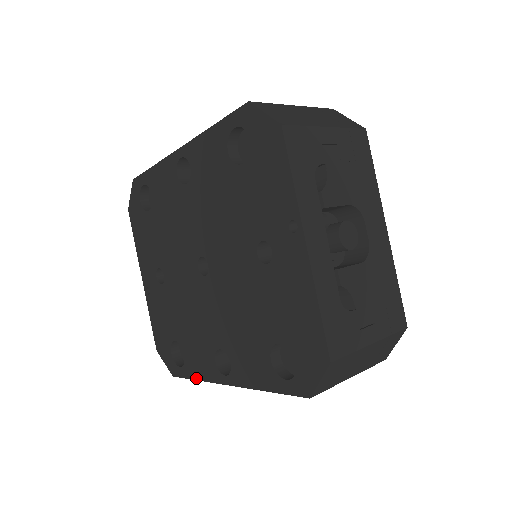
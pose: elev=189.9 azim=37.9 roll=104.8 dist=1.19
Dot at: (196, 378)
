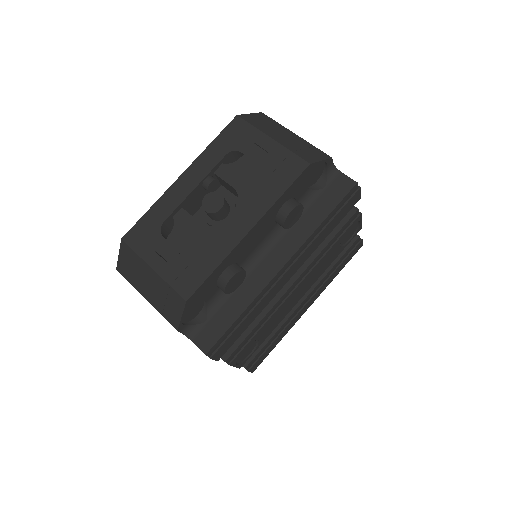
Dot at: occluded
